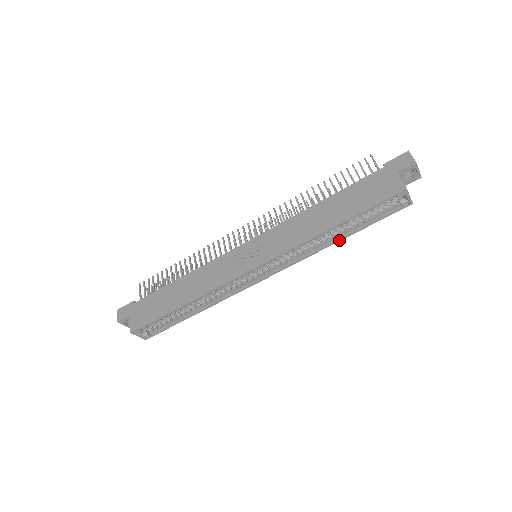
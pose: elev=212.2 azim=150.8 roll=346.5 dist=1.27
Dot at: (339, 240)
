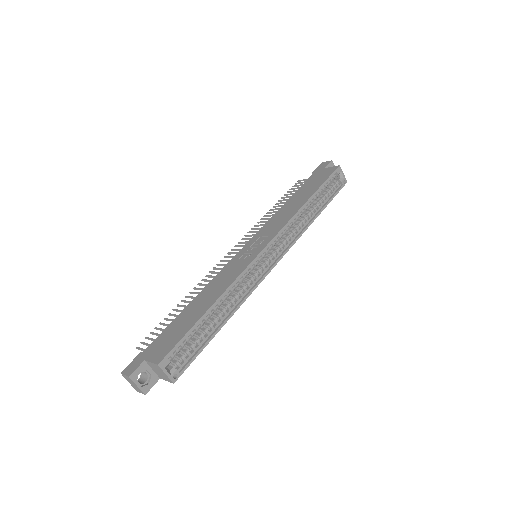
Dot at: (316, 217)
